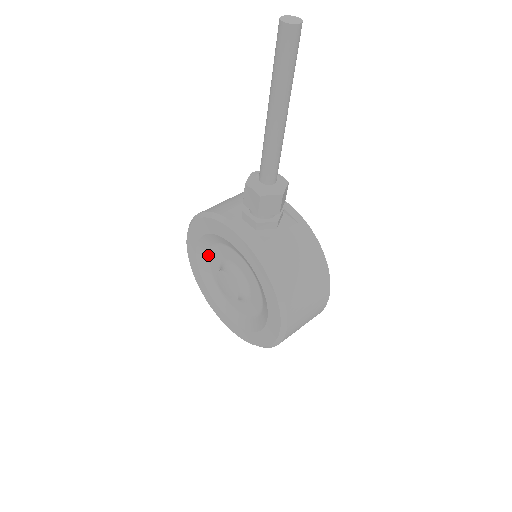
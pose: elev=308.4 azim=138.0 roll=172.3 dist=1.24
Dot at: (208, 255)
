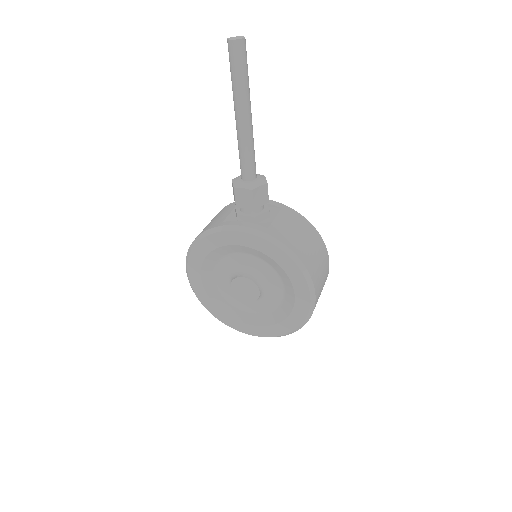
Dot at: (213, 276)
